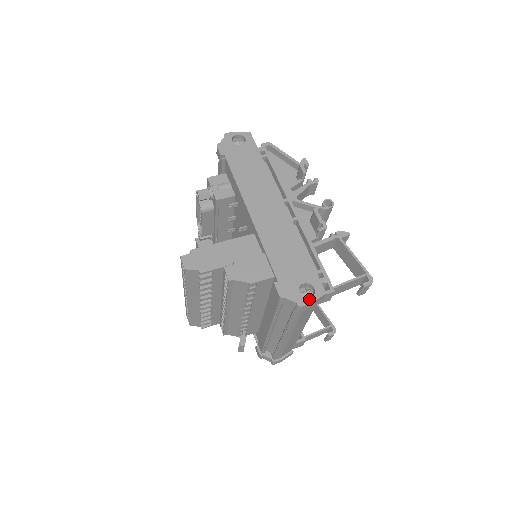
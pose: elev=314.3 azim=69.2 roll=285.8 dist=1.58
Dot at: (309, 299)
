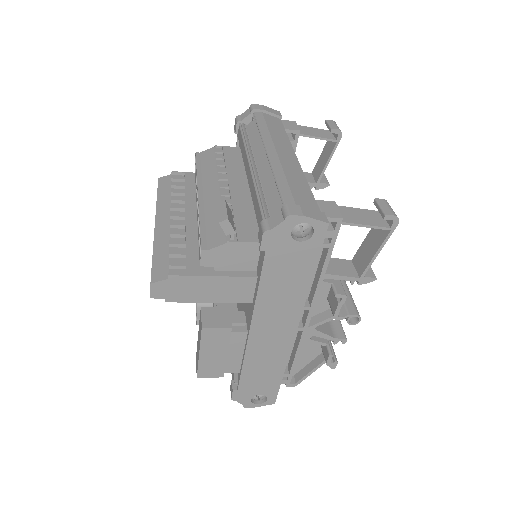
Dot at: occluded
